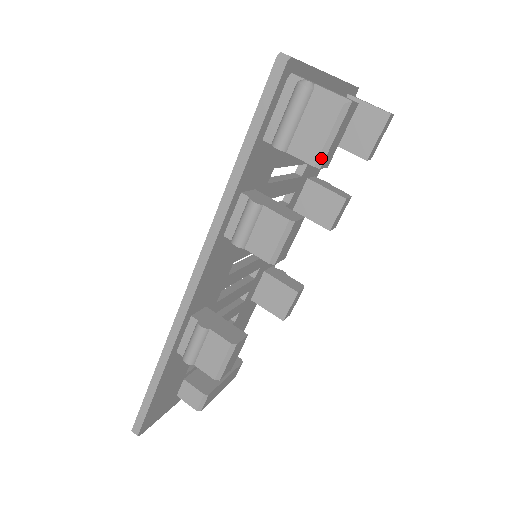
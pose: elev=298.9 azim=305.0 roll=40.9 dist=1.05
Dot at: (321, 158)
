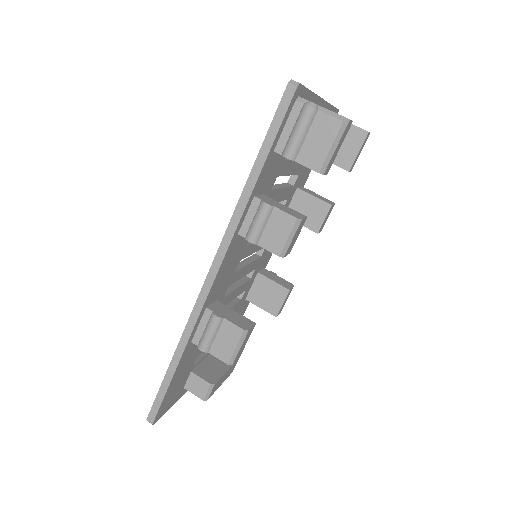
Dot at: (324, 166)
